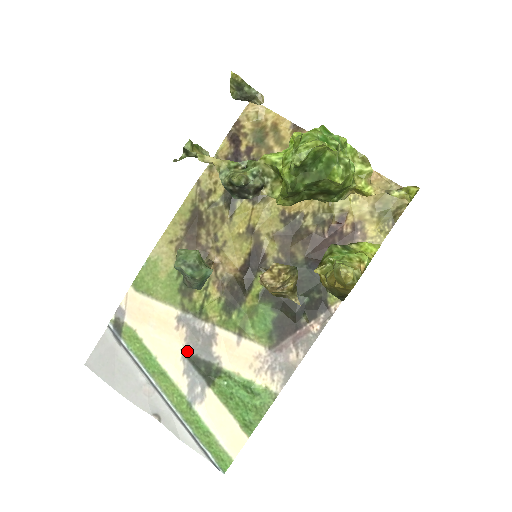
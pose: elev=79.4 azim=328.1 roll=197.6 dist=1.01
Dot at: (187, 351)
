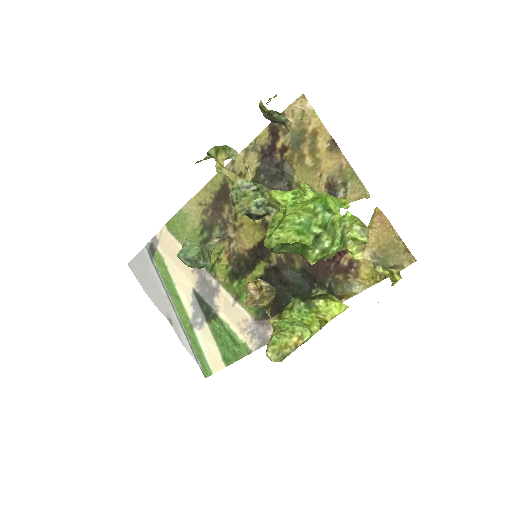
Dot at: (196, 291)
